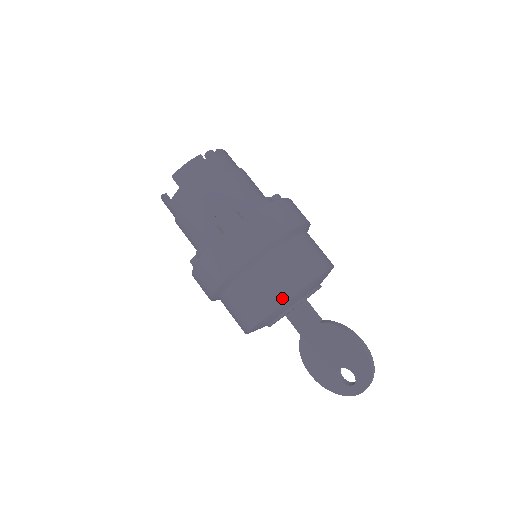
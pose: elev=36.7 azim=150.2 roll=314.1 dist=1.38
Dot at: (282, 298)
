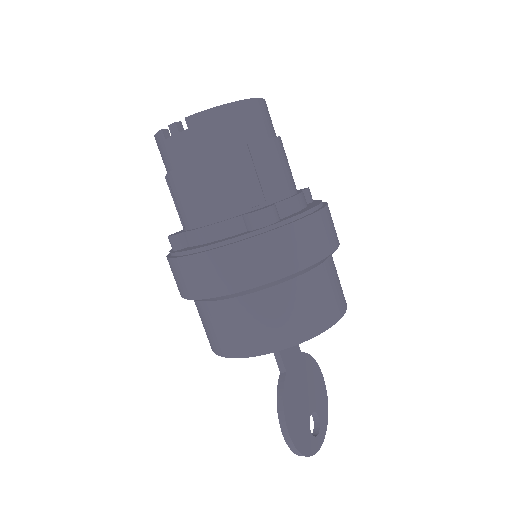
Dot at: (210, 344)
